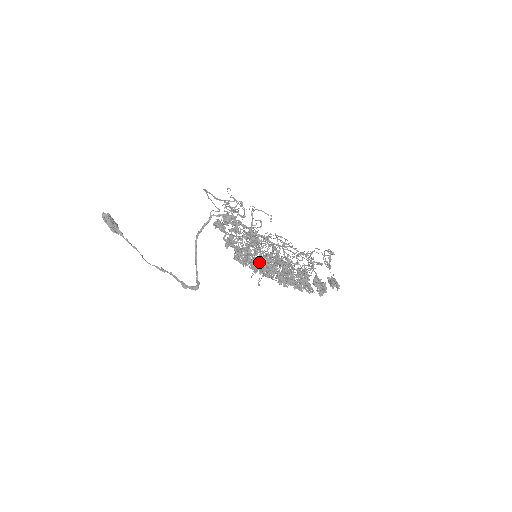
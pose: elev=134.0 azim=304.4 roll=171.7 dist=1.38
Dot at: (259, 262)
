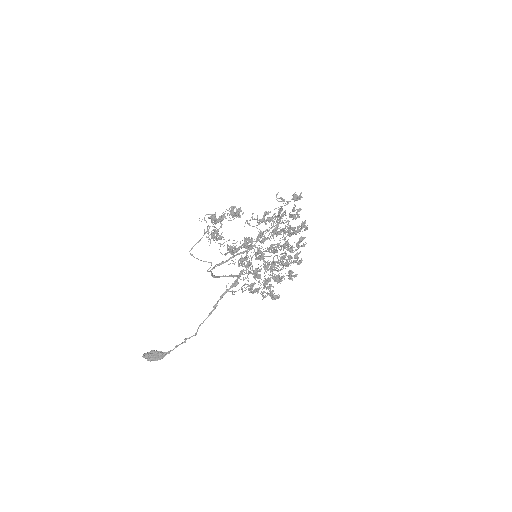
Dot at: (261, 255)
